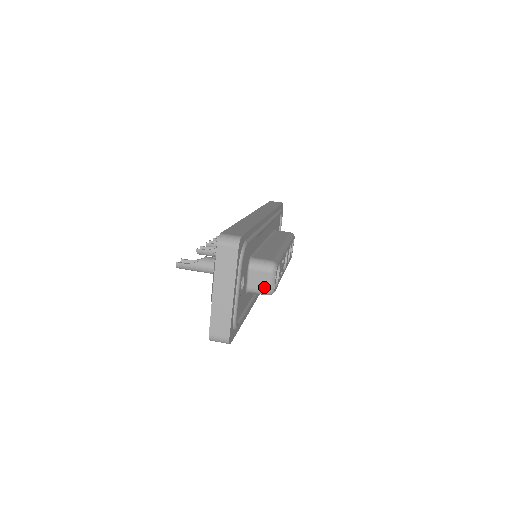
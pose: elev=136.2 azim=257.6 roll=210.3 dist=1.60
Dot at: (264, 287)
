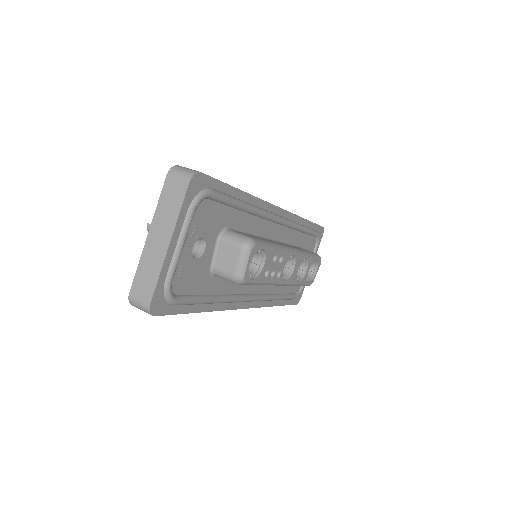
Dot at: (232, 269)
